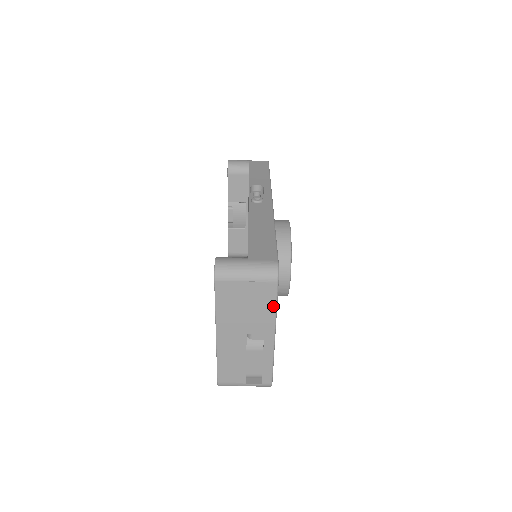
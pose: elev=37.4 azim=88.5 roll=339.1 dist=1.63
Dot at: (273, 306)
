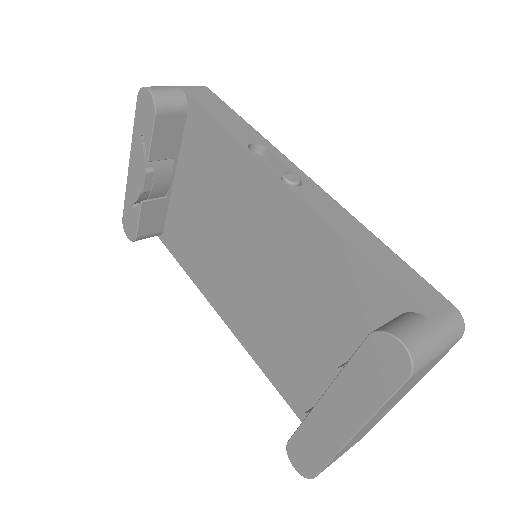
Dot at: occluded
